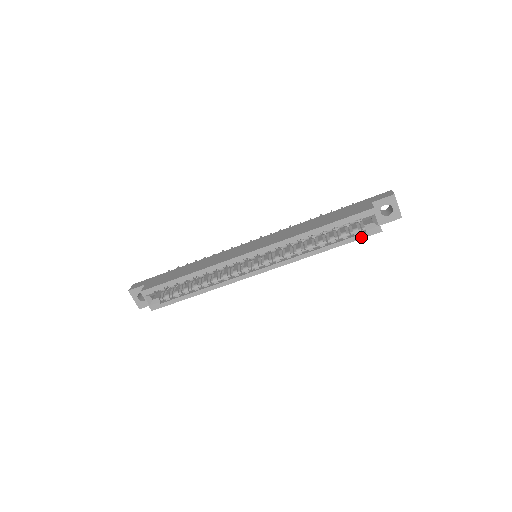
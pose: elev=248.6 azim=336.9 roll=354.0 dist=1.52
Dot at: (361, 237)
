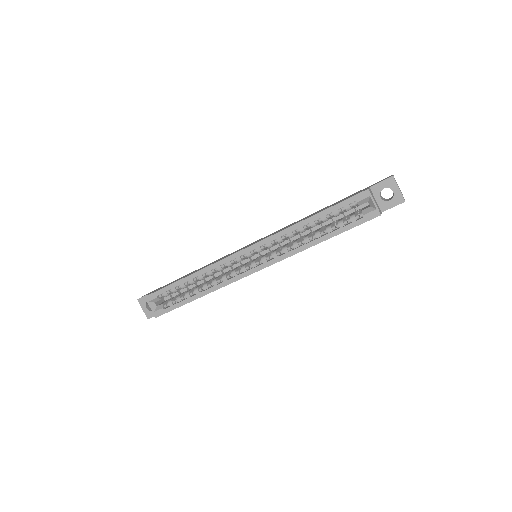
Dot at: (358, 223)
